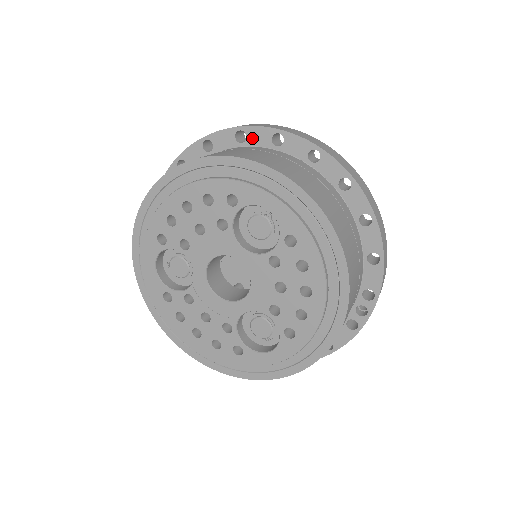
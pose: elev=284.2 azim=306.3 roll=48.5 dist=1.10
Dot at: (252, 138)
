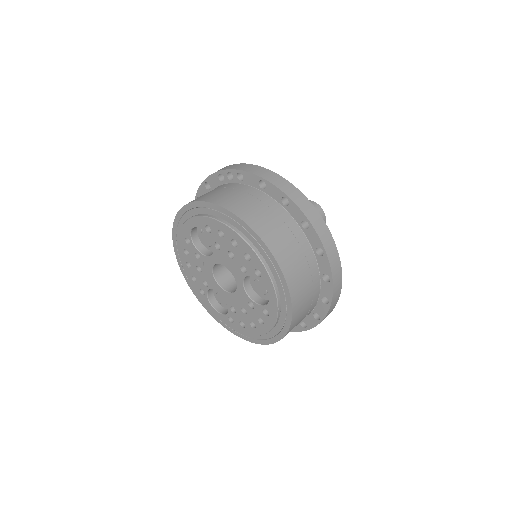
Dot at: (310, 233)
